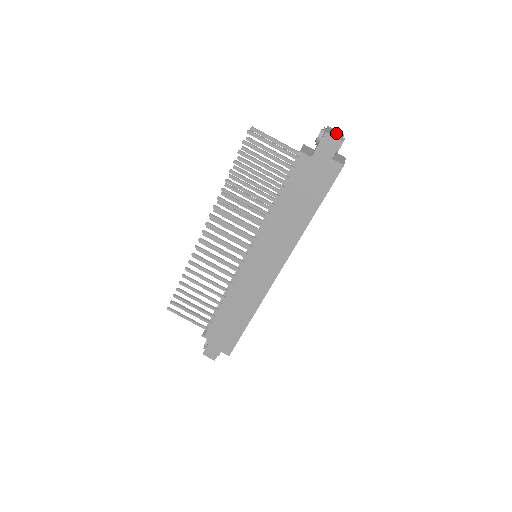
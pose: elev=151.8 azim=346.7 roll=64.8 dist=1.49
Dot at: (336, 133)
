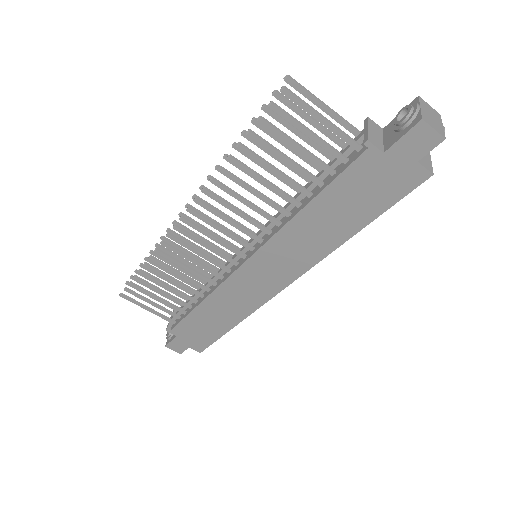
Dot at: (433, 116)
